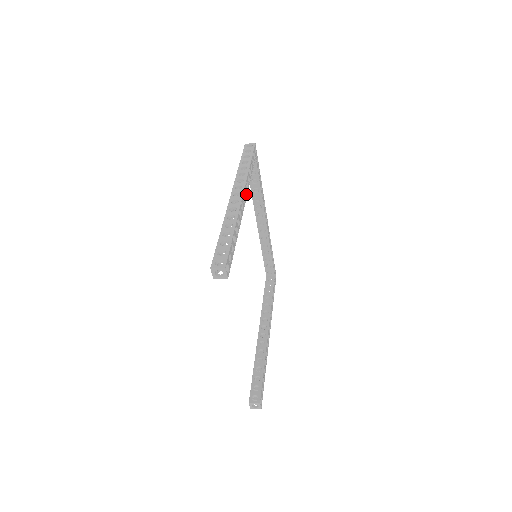
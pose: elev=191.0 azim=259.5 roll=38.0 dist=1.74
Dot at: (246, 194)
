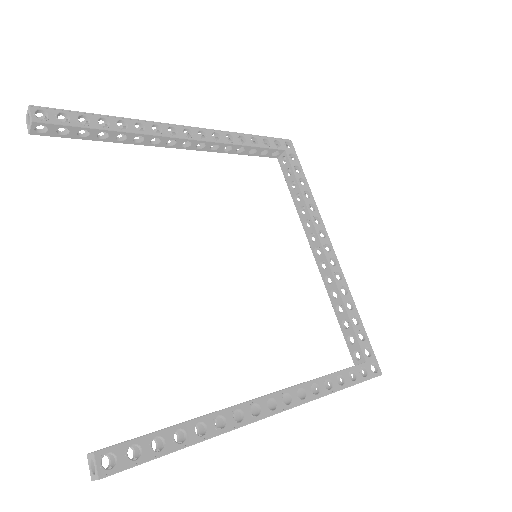
Dot at: (205, 138)
